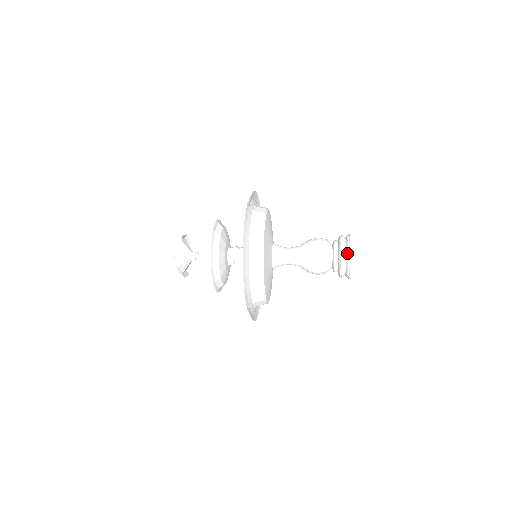
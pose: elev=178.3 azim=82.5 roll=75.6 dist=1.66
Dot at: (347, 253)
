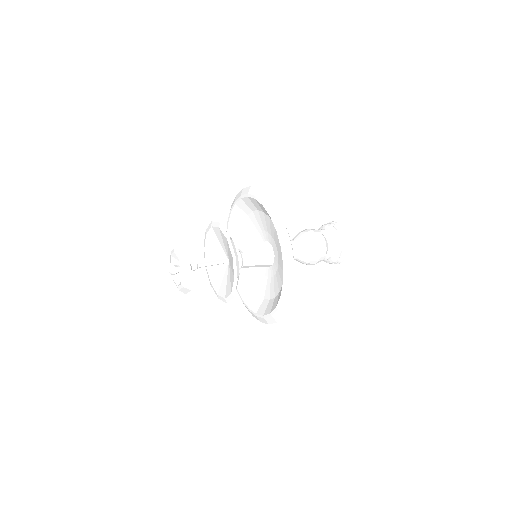
Dot at: (340, 259)
